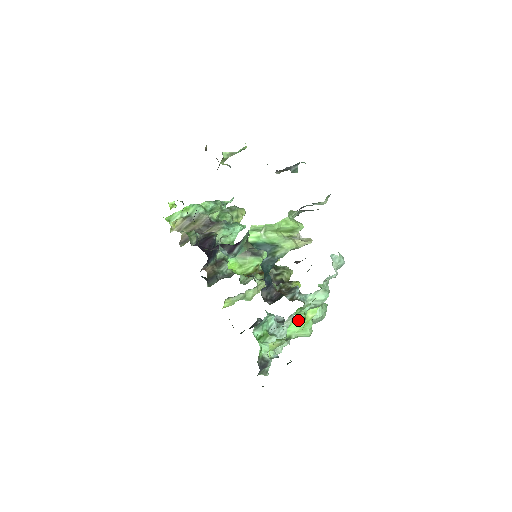
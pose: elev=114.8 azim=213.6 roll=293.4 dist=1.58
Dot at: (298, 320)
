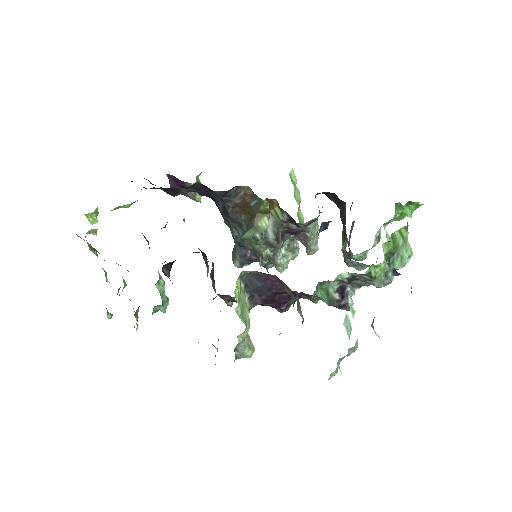
Dot at: occluded
